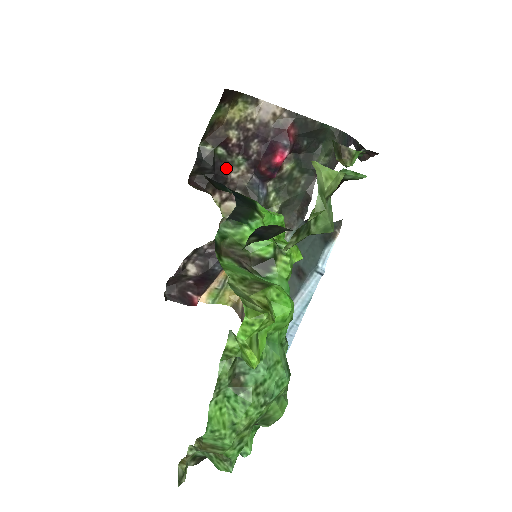
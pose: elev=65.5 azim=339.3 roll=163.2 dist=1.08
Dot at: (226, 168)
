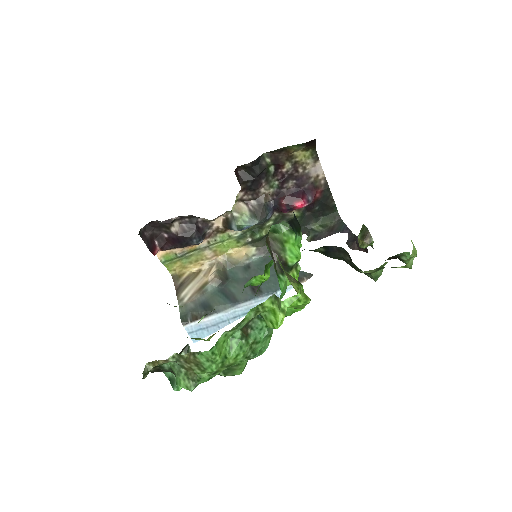
Dot at: (264, 182)
